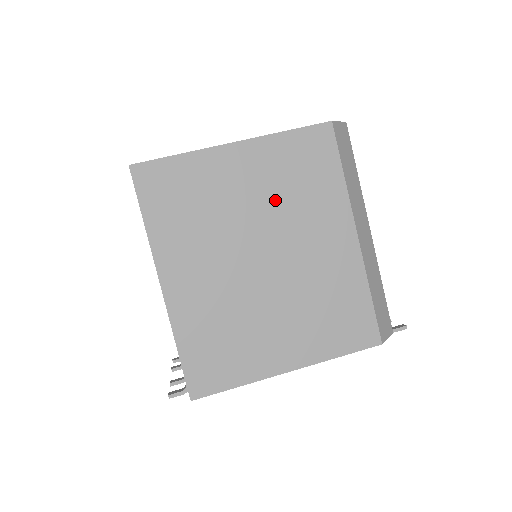
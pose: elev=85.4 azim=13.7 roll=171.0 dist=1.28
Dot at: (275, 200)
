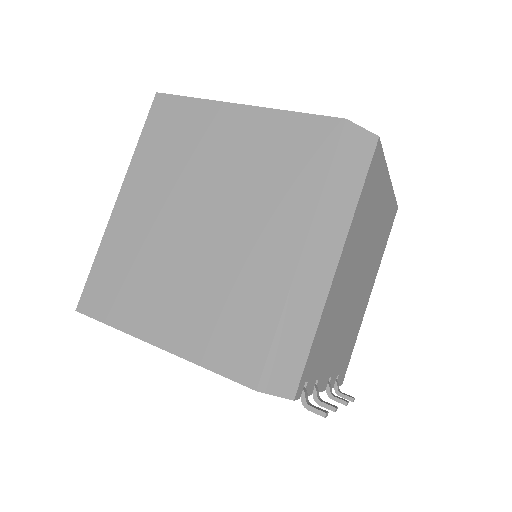
Dot at: (244, 173)
